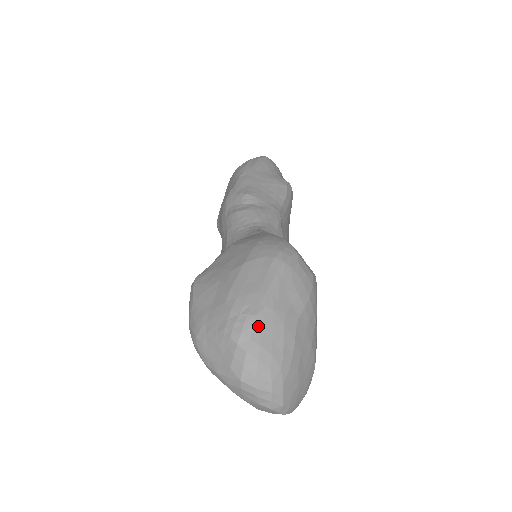
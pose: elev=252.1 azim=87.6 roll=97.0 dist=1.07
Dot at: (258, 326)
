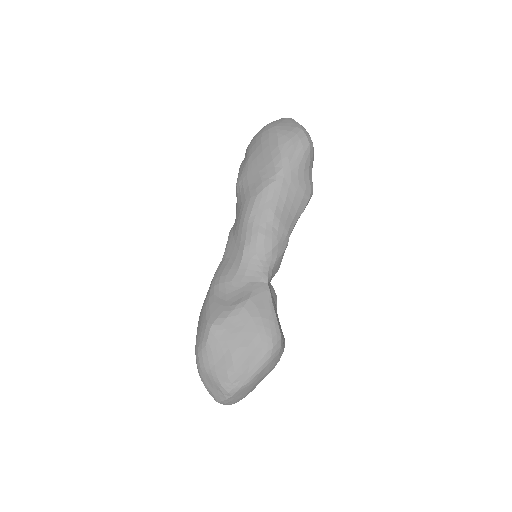
Dot at: (239, 391)
